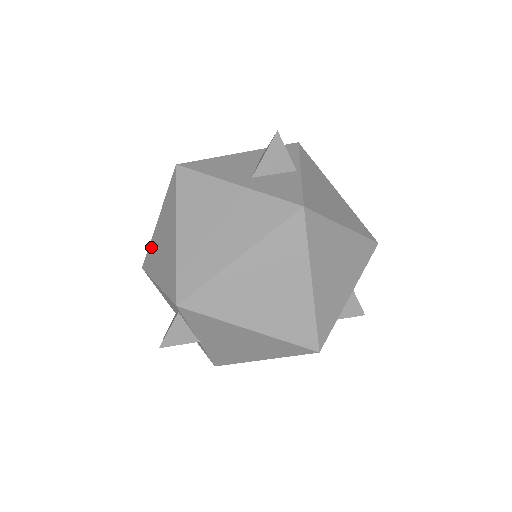
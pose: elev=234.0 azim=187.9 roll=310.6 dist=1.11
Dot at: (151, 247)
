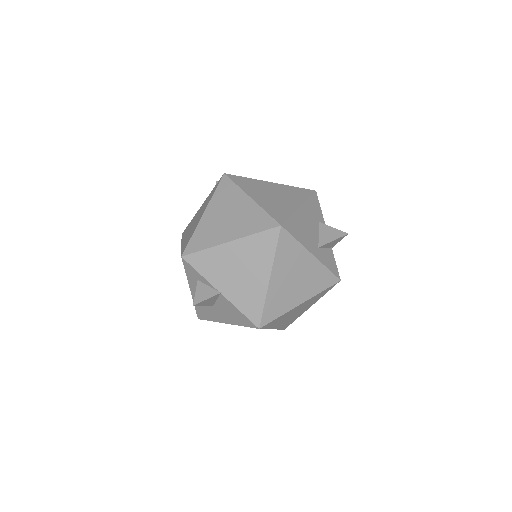
Dot at: occluded
